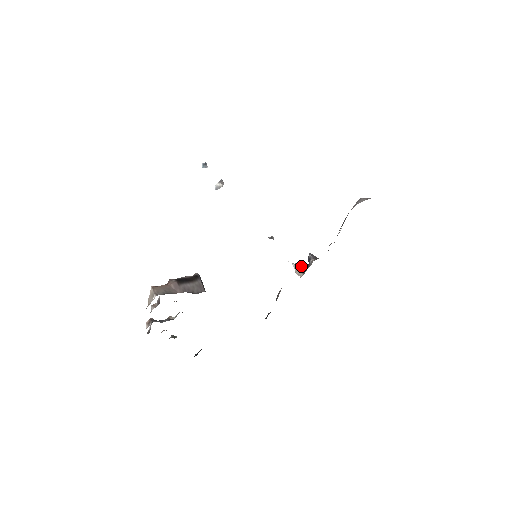
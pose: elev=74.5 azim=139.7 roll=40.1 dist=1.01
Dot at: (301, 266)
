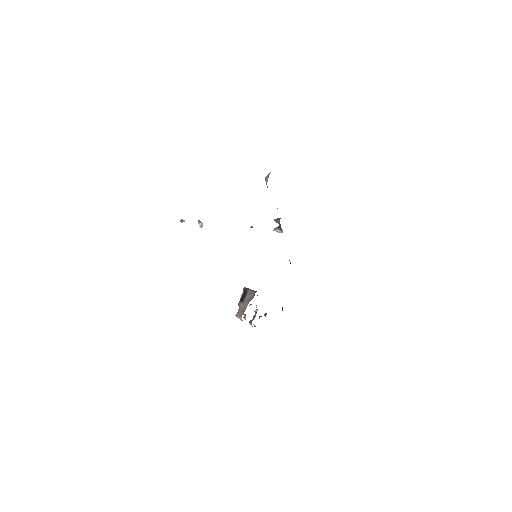
Dot at: (277, 228)
